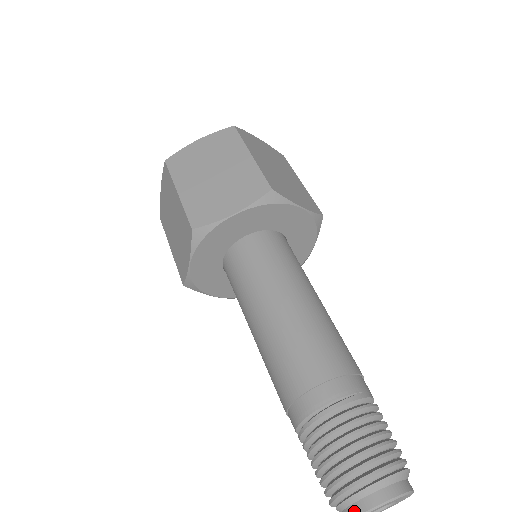
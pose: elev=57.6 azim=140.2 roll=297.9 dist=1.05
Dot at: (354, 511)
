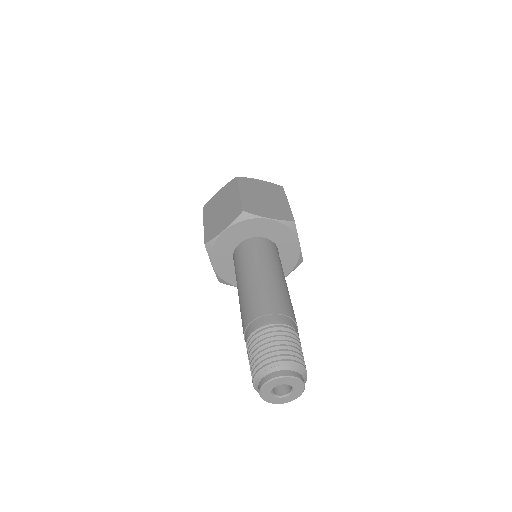
Dot at: (274, 375)
